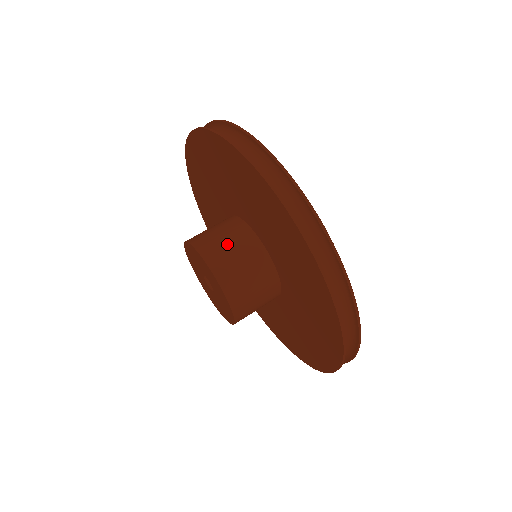
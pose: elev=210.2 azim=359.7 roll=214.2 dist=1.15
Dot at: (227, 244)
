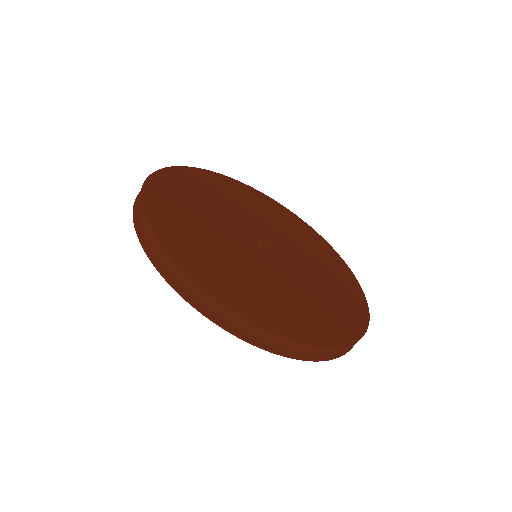
Dot at: occluded
